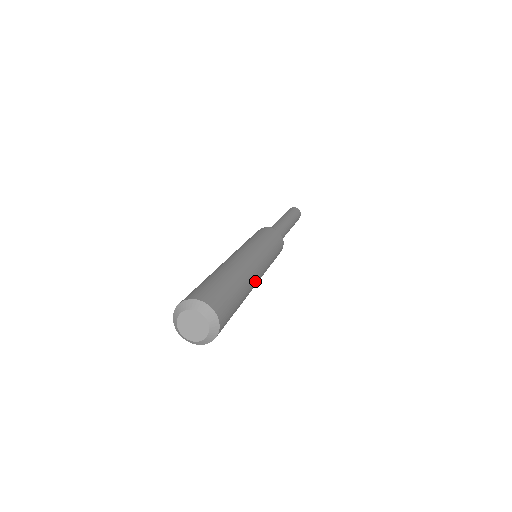
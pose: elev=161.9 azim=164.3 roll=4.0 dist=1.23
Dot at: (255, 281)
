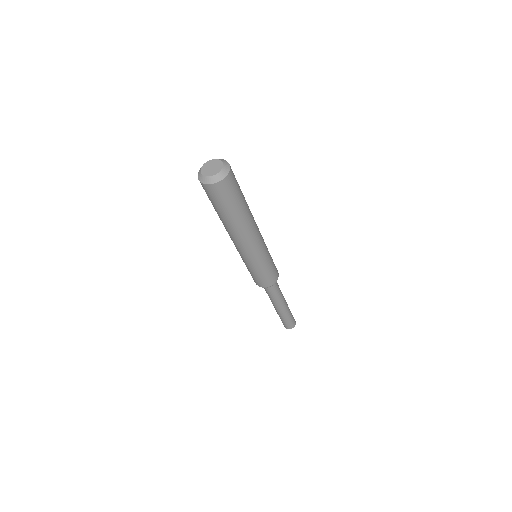
Dot at: (254, 229)
